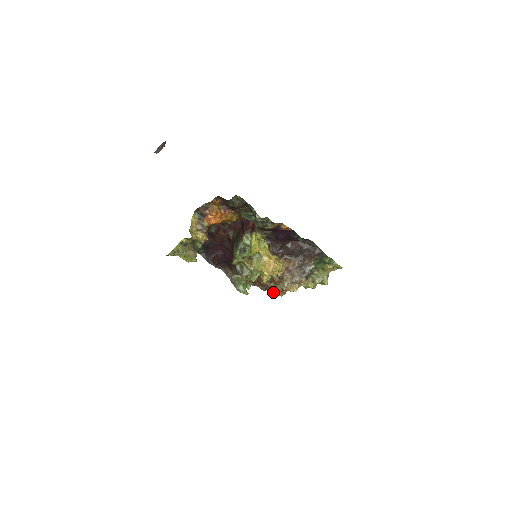
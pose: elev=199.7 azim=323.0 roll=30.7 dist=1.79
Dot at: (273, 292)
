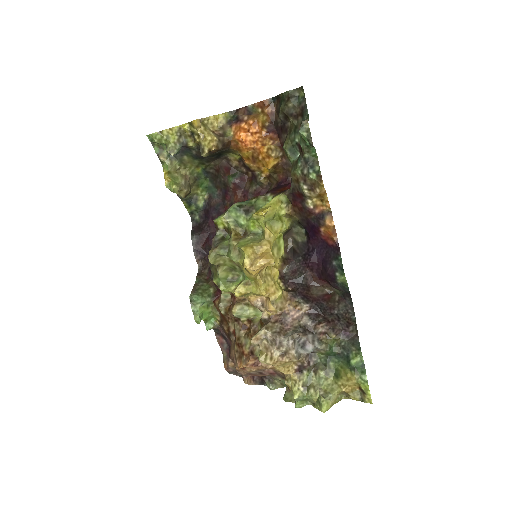
Dot at: (234, 358)
